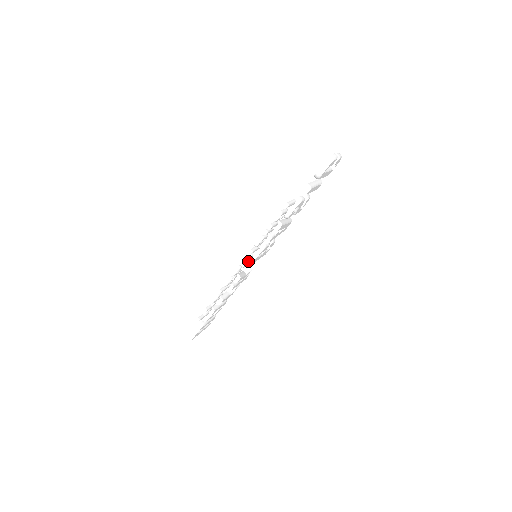
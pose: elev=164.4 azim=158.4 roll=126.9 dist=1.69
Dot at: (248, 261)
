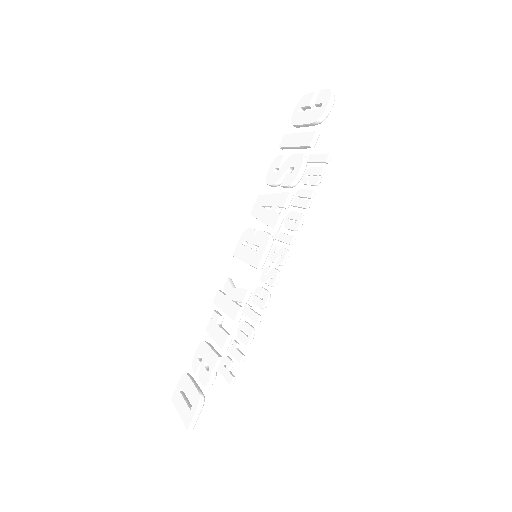
Dot at: (260, 264)
